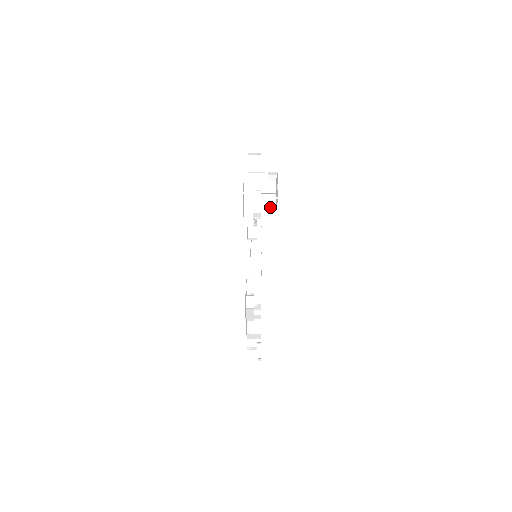
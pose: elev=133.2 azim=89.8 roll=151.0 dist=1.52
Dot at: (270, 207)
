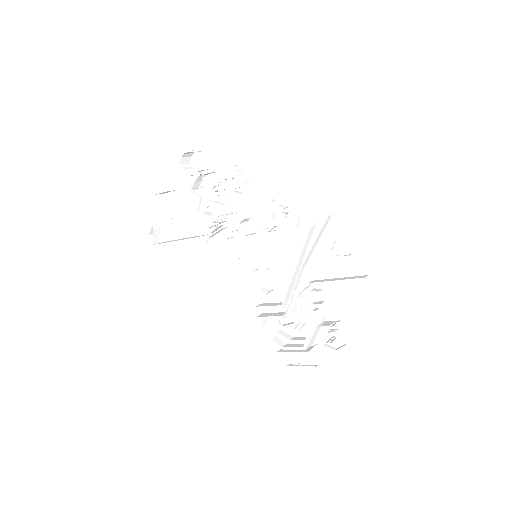
Dot at: occluded
